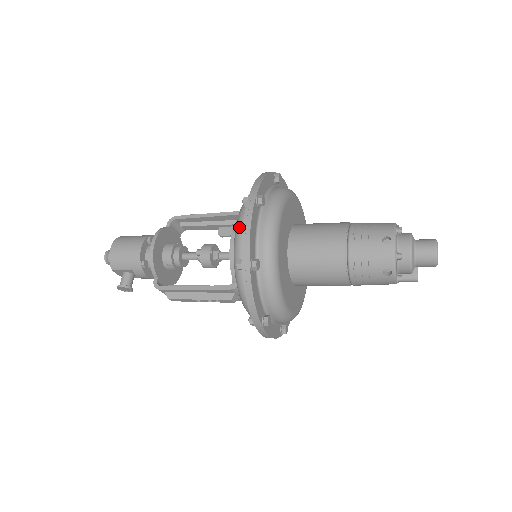
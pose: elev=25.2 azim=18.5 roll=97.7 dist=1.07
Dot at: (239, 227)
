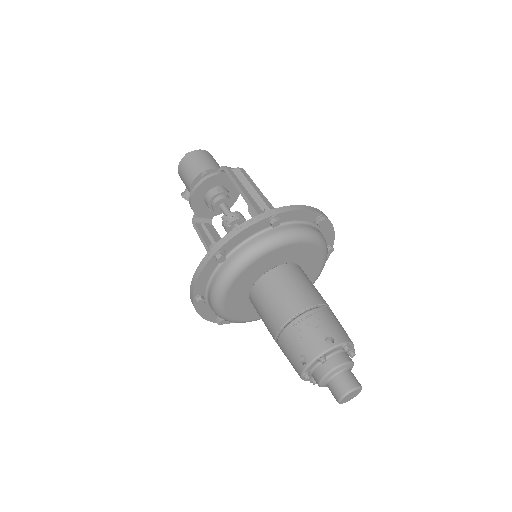
Dot at: occluded
